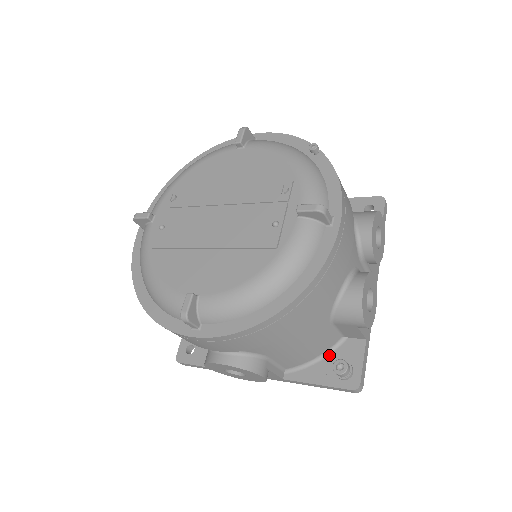
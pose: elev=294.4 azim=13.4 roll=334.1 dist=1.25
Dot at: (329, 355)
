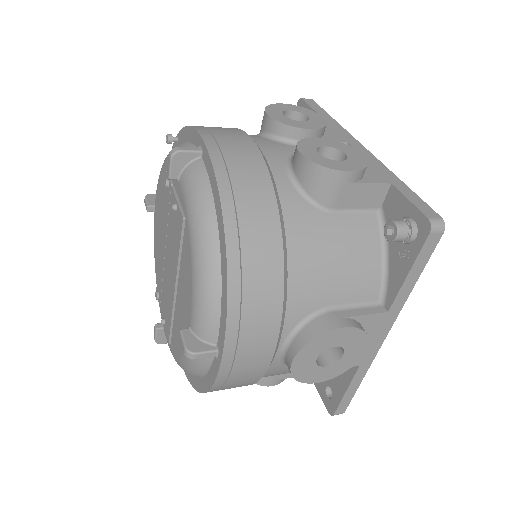
Dot at: occluded
